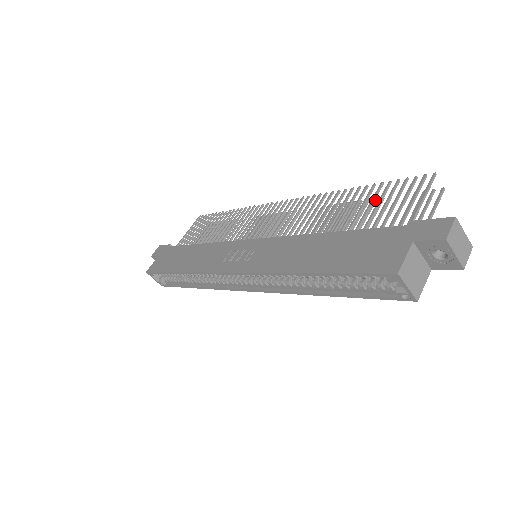
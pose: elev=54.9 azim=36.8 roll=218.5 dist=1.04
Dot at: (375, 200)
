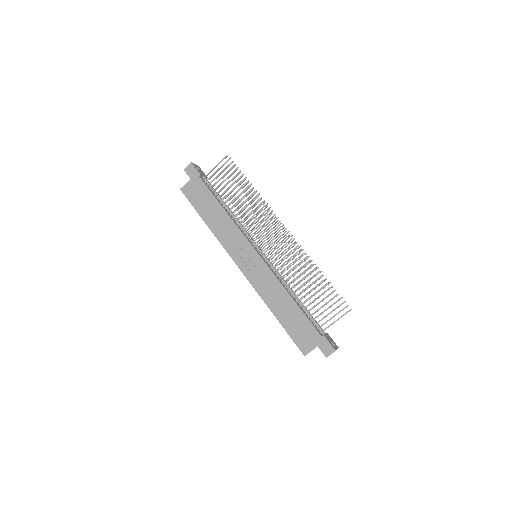
Dot at: occluded
